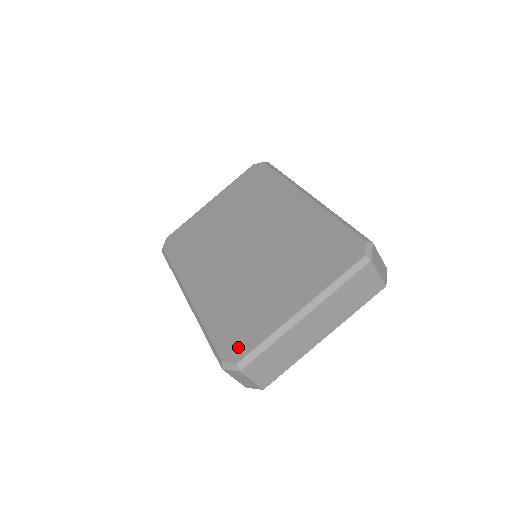
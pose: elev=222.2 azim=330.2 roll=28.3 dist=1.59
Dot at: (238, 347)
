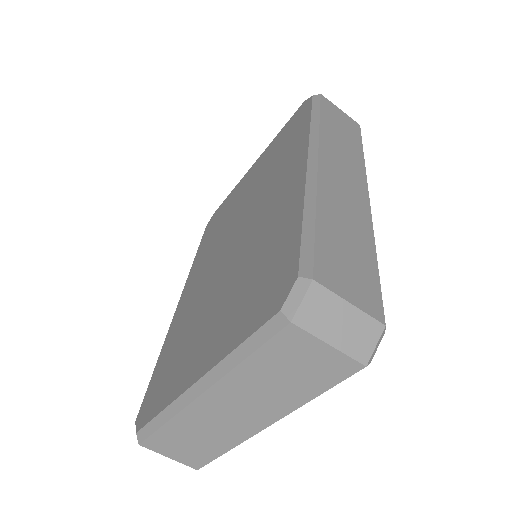
Dot at: (148, 407)
